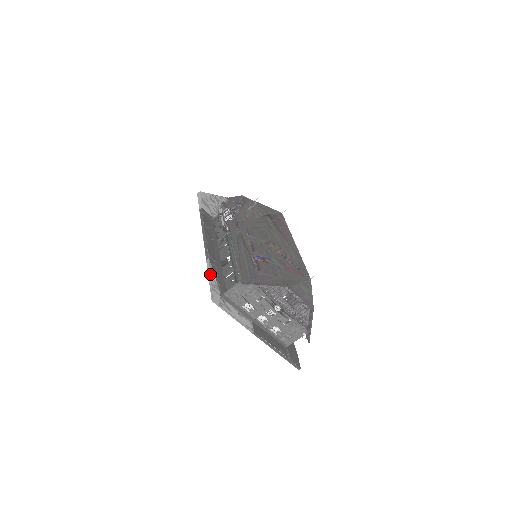
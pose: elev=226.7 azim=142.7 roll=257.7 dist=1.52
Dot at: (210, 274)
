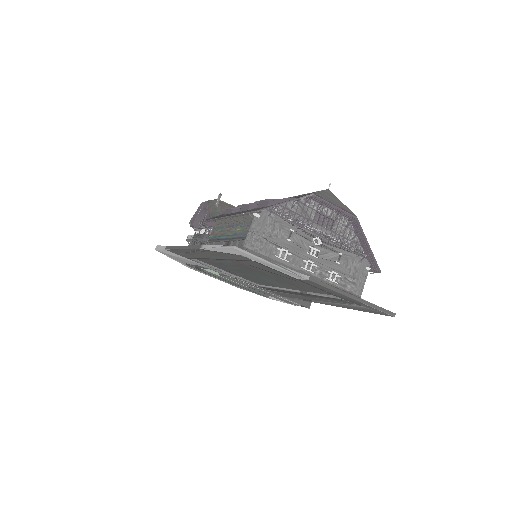
Dot at: (213, 245)
